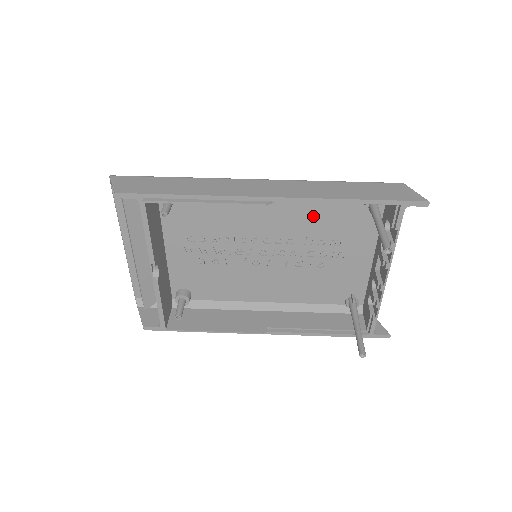
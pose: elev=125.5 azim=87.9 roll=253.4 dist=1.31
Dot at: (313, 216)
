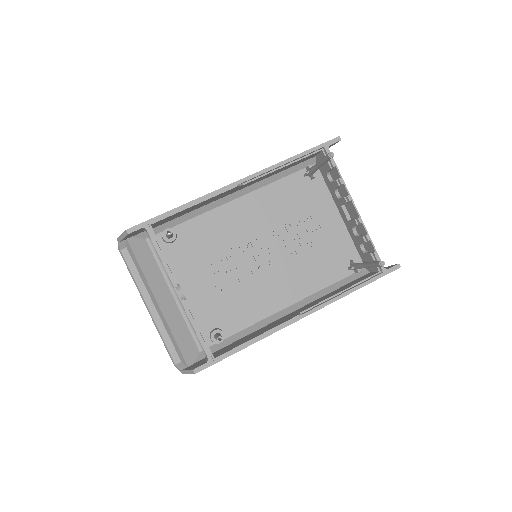
Dot at: (279, 205)
